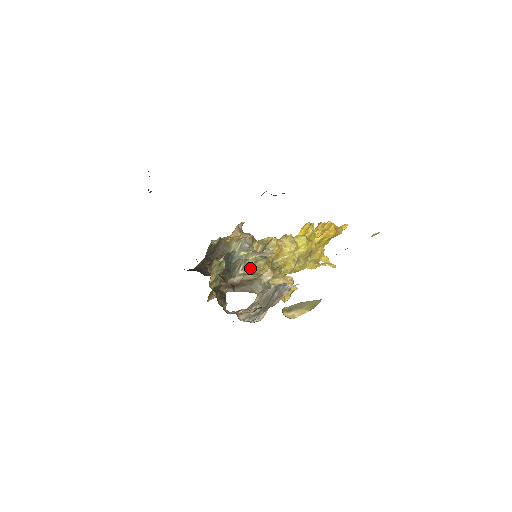
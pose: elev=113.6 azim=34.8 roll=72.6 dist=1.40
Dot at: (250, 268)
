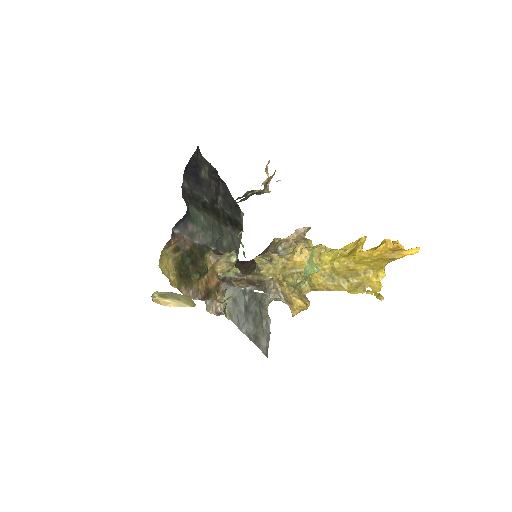
Dot at: (258, 268)
